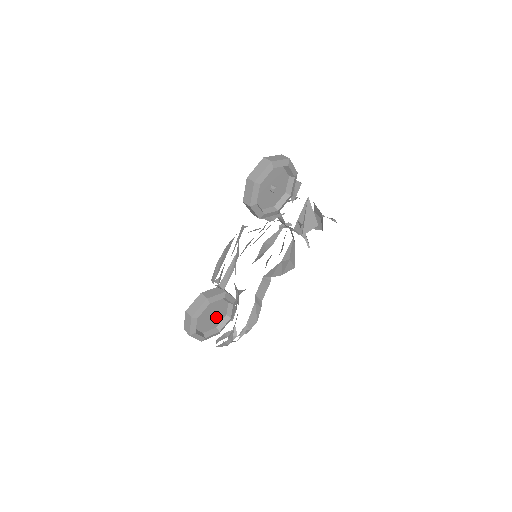
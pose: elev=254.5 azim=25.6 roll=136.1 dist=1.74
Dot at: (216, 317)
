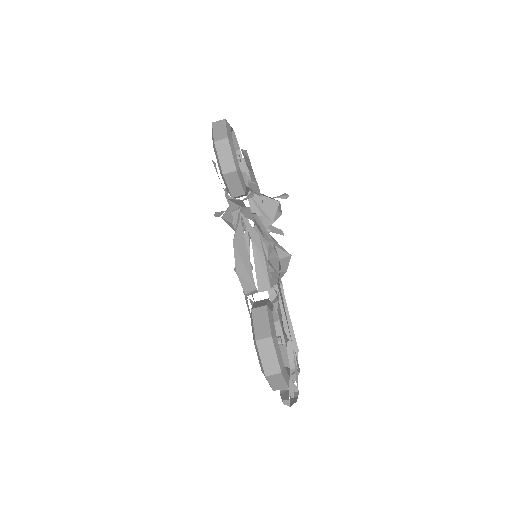
Dot at: (281, 340)
